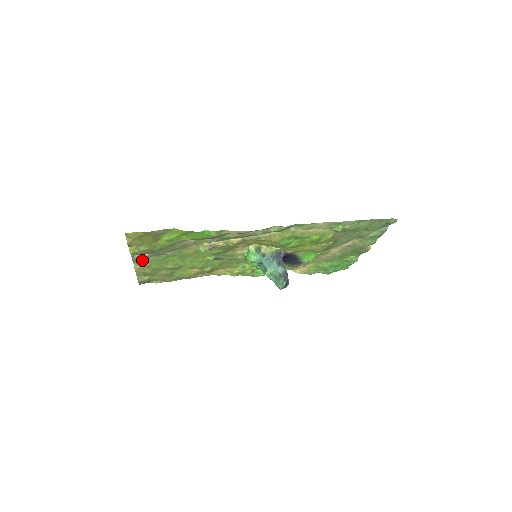
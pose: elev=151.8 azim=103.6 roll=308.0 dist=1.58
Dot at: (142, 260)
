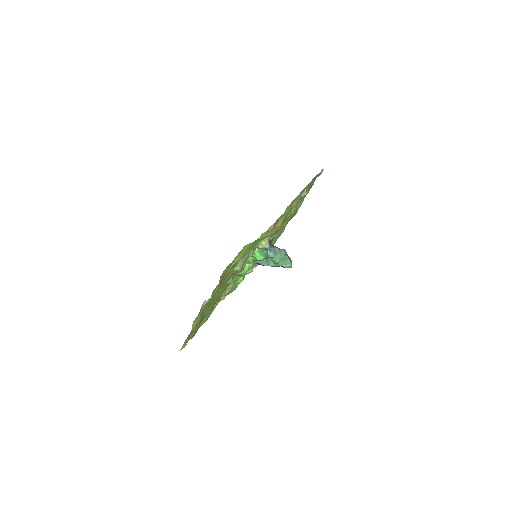
Dot at: occluded
